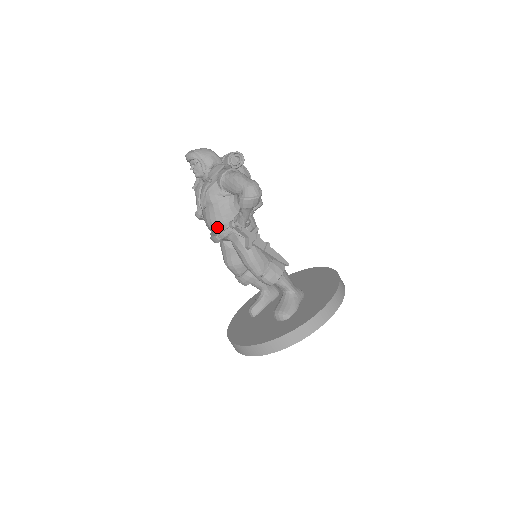
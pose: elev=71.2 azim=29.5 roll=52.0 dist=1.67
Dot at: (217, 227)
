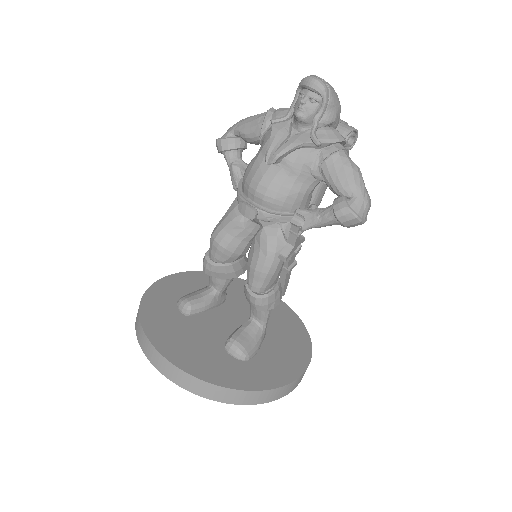
Dot at: (268, 201)
